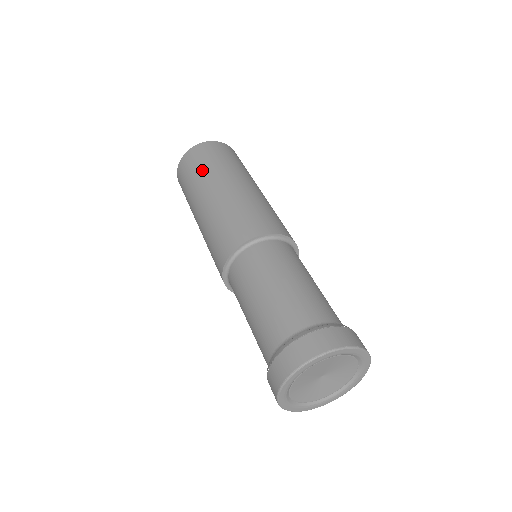
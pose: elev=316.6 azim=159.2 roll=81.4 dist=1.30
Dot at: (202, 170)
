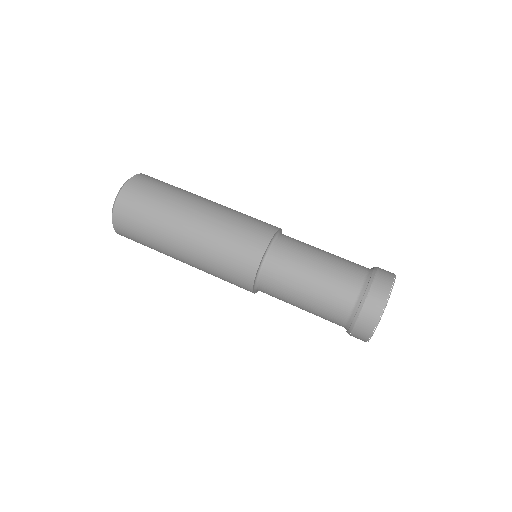
Dot at: (159, 205)
